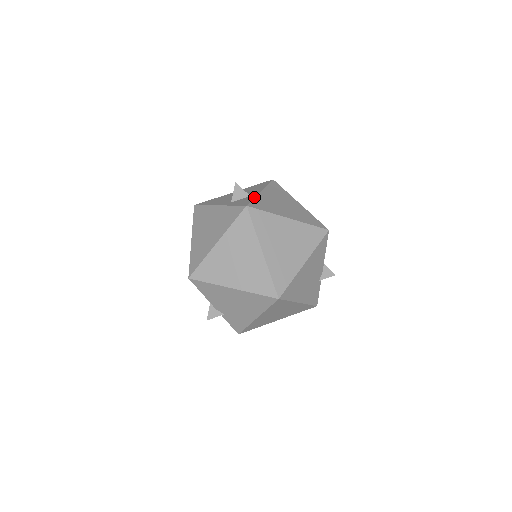
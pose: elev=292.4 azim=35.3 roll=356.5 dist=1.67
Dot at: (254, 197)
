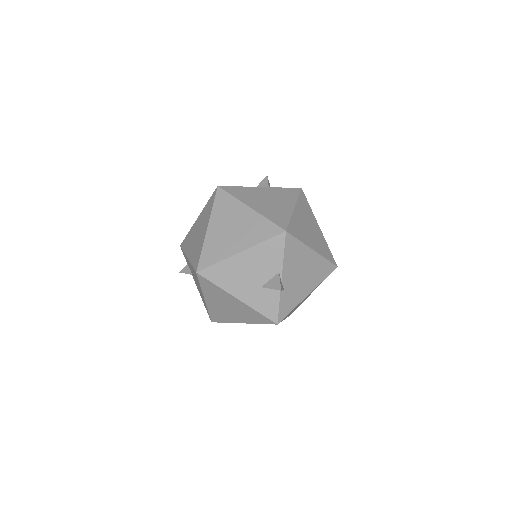
Dot at: occluded
